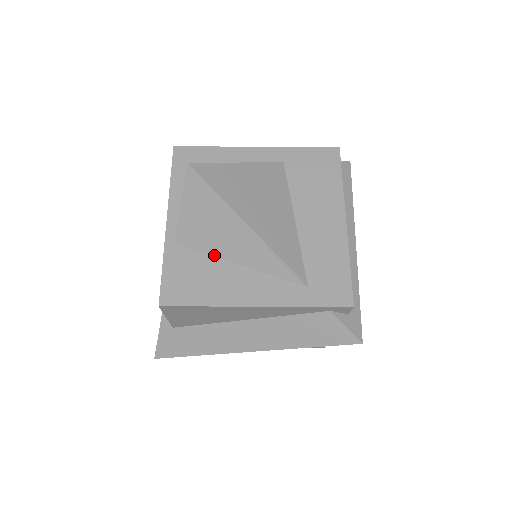
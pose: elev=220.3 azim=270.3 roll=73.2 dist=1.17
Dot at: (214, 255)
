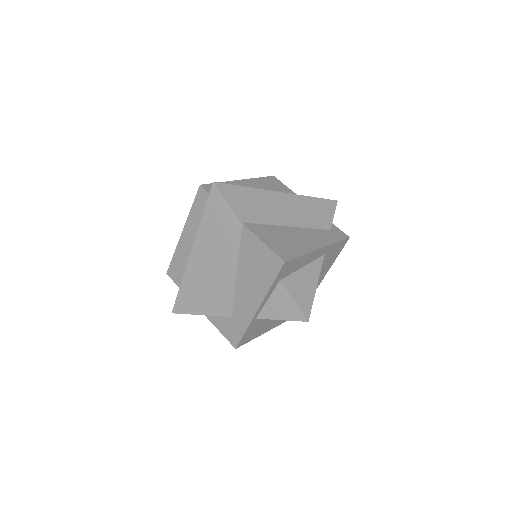
Dot at: occluded
